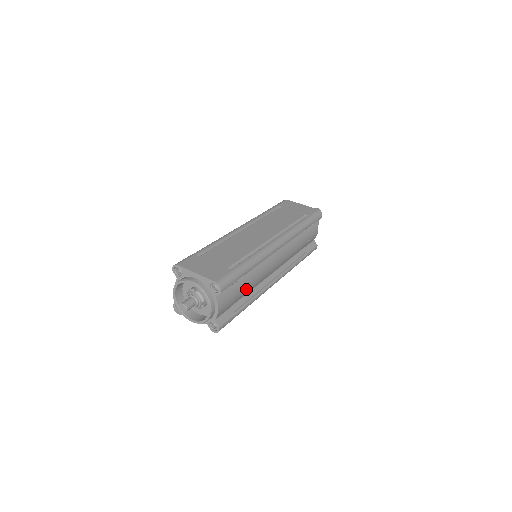
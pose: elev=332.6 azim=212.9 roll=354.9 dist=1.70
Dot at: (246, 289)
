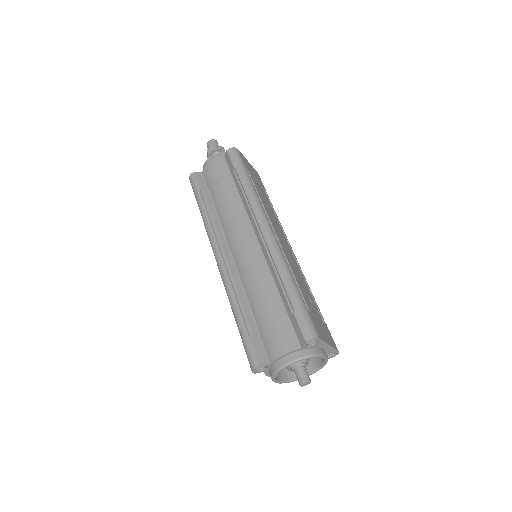
Dot at: occluded
